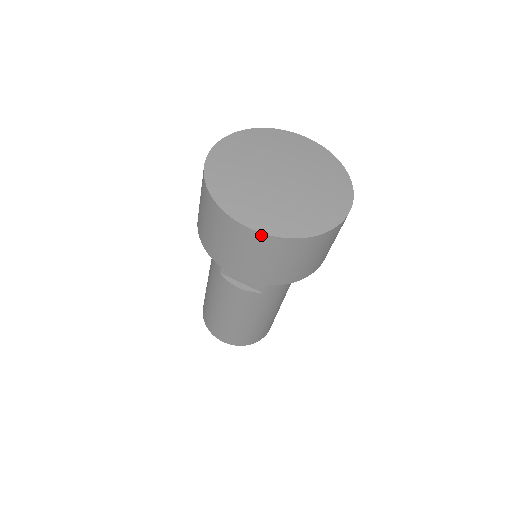
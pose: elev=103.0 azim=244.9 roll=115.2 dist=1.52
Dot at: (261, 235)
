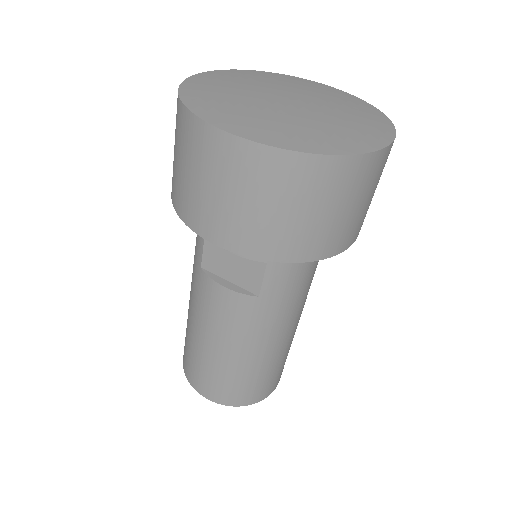
Dot at: (249, 145)
